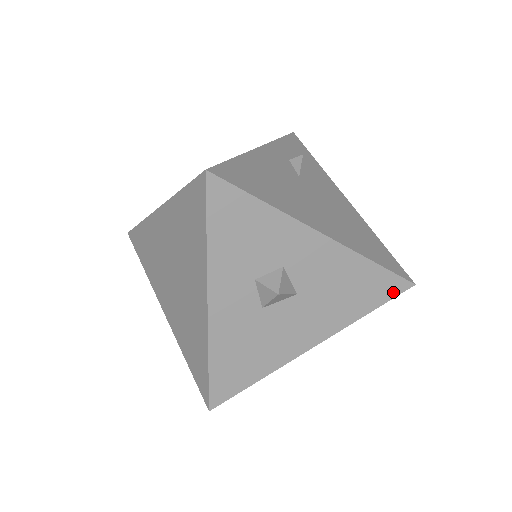
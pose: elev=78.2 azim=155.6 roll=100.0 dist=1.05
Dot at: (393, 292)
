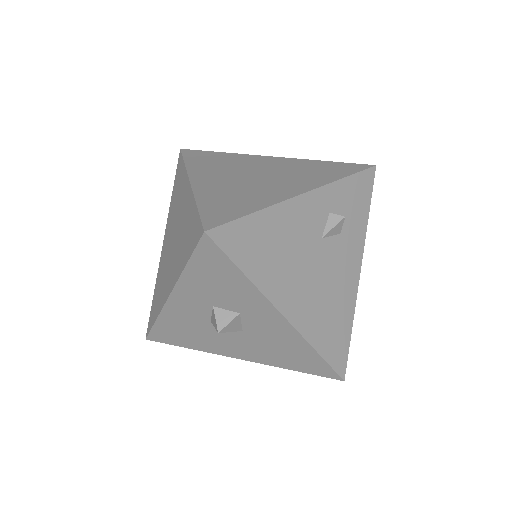
Dot at: (322, 373)
